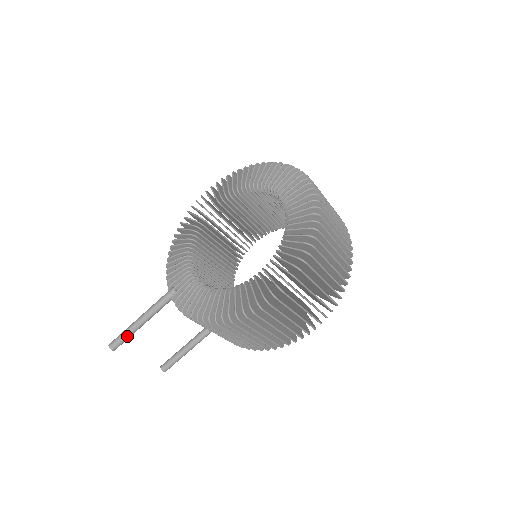
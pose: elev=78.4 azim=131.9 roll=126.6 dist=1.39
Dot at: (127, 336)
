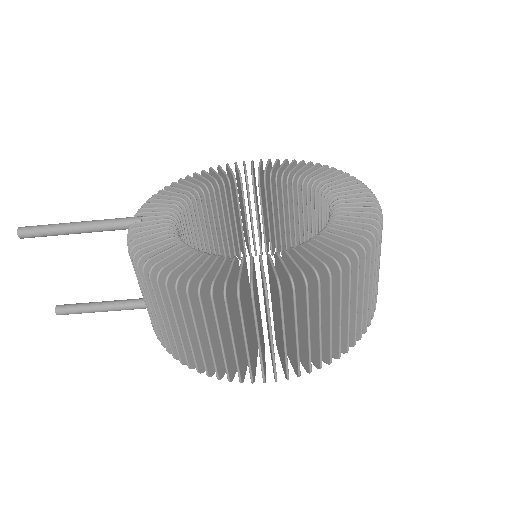
Dot at: (47, 232)
